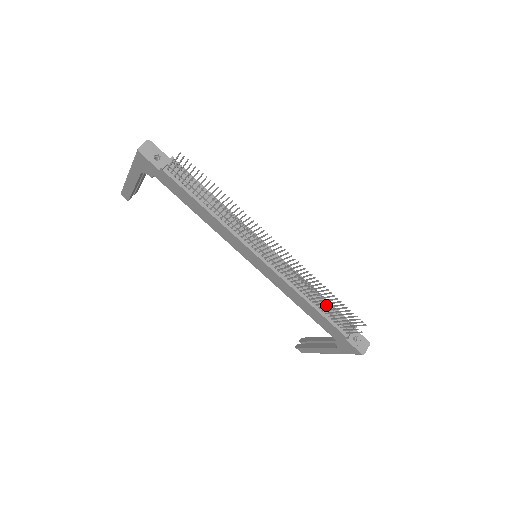
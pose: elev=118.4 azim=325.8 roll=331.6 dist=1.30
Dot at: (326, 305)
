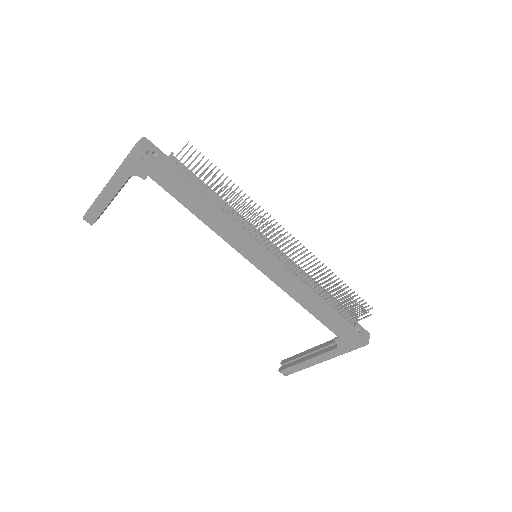
Dot at: occluded
